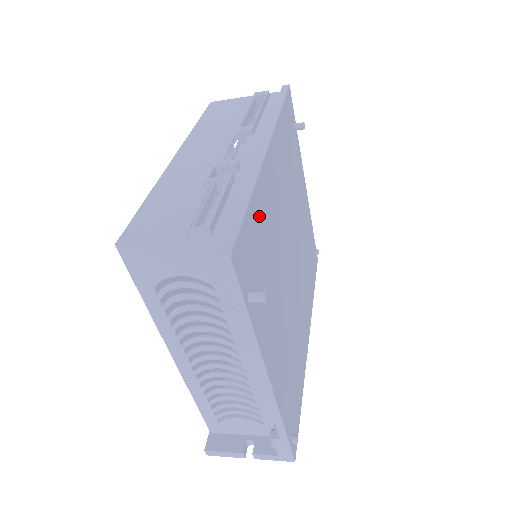
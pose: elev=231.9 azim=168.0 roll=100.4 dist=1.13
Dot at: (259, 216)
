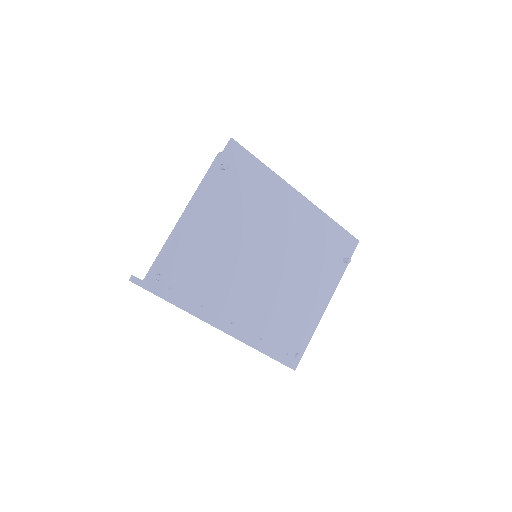
Dot at: (262, 180)
